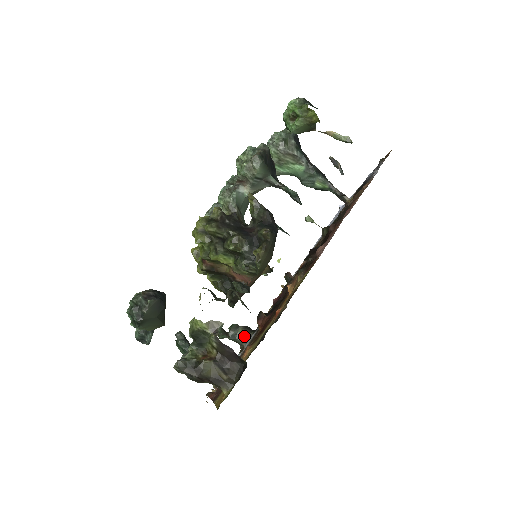
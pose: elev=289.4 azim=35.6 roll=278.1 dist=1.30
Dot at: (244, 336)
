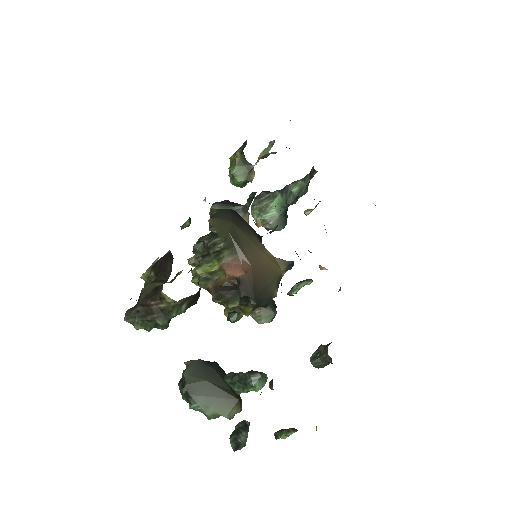
Dot at: (326, 347)
